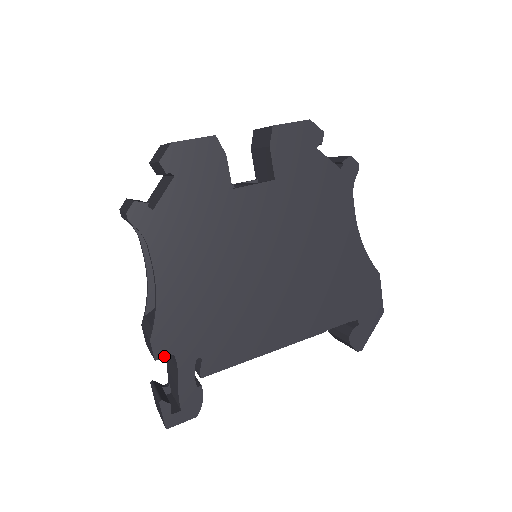
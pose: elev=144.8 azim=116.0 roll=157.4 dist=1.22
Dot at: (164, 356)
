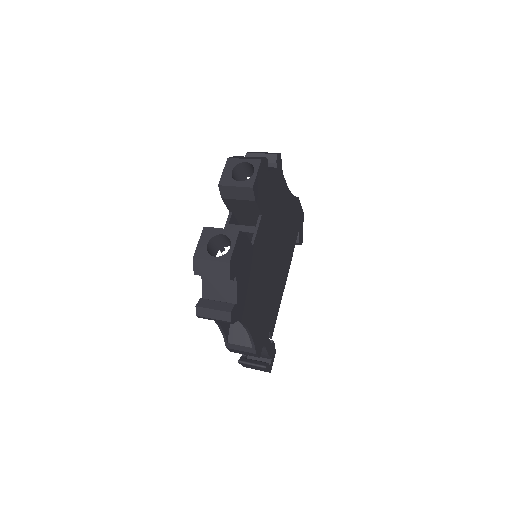
Dot at: (261, 351)
